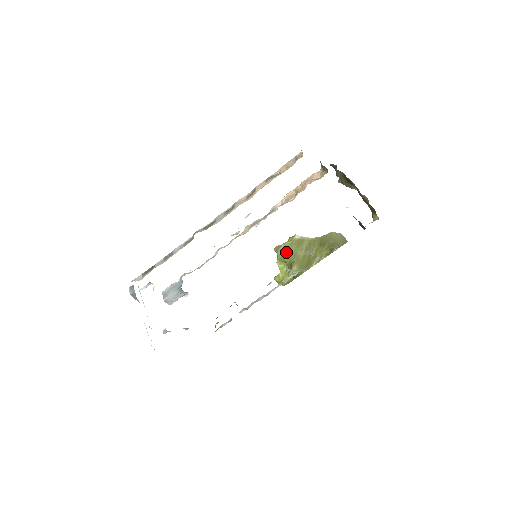
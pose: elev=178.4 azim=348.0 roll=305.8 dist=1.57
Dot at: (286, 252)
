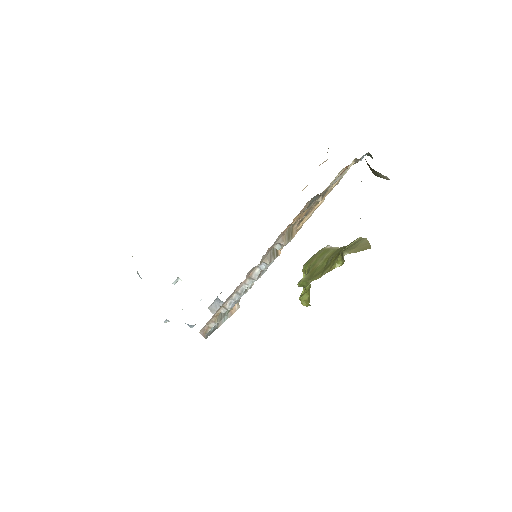
Dot at: (308, 263)
